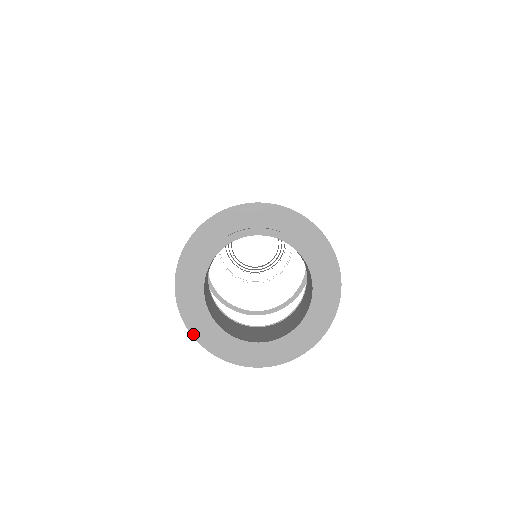
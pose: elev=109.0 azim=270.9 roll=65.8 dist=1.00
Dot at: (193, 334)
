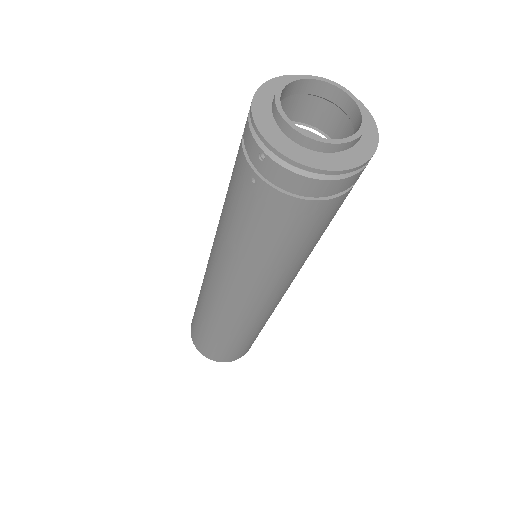
Dot at: (255, 120)
